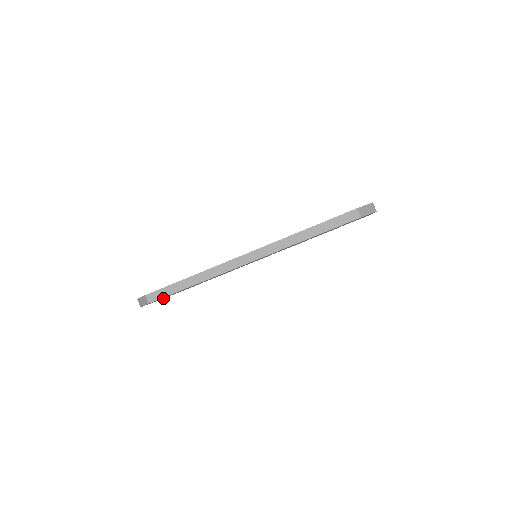
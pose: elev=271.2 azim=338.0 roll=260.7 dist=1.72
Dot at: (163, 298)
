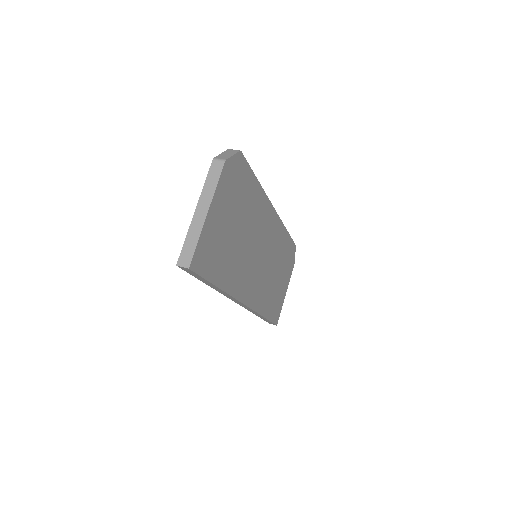
Dot at: (203, 235)
